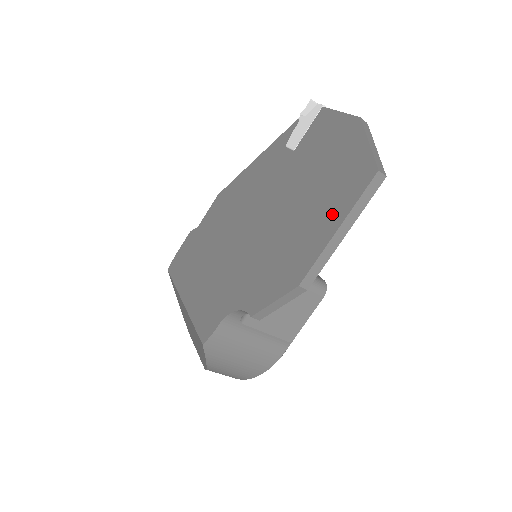
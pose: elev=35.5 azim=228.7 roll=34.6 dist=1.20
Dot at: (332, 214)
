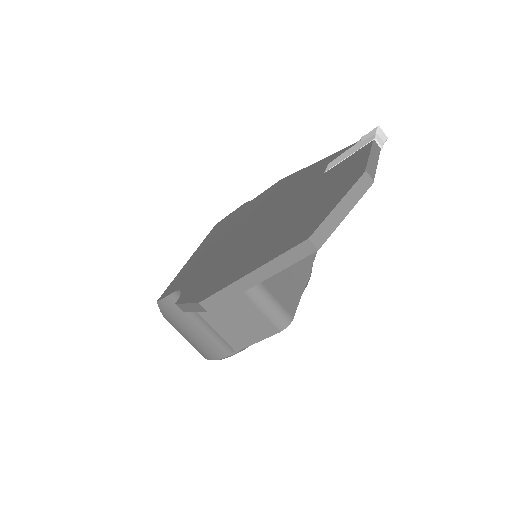
Dot at: (262, 256)
